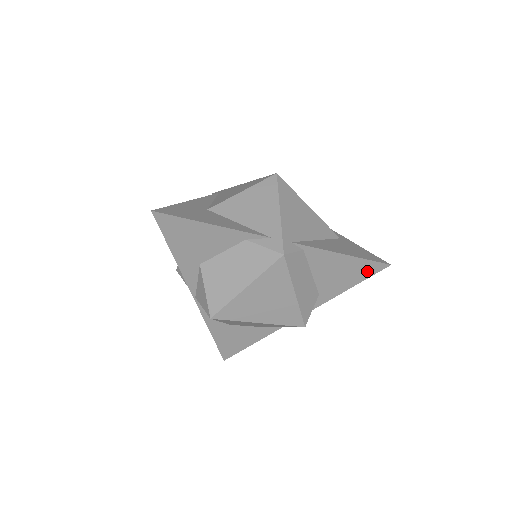
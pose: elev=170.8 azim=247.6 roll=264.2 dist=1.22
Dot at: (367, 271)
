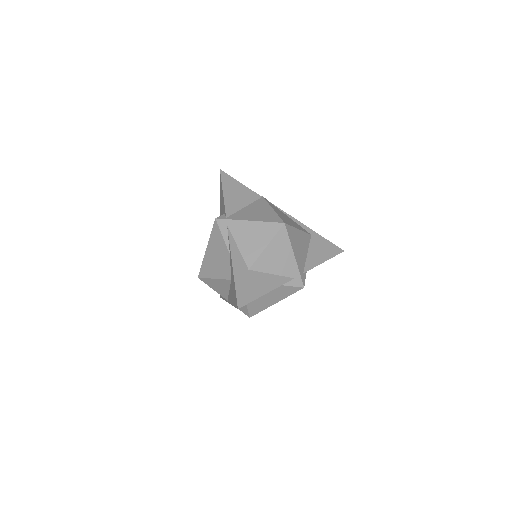
Dot at: occluded
